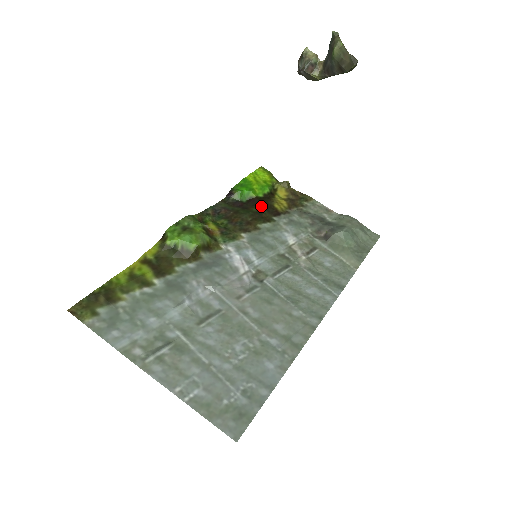
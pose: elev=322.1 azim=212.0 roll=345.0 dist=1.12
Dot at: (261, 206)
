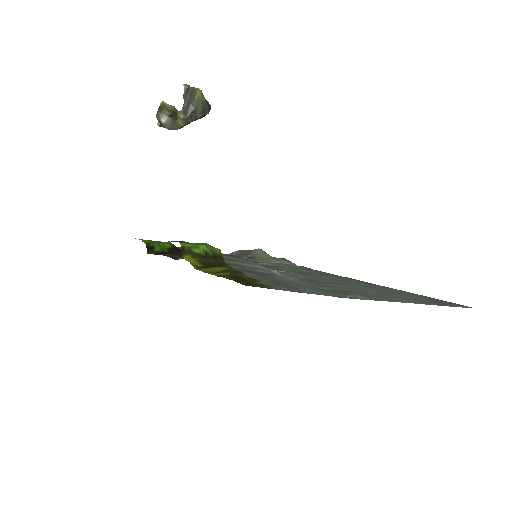
Dot at: occluded
